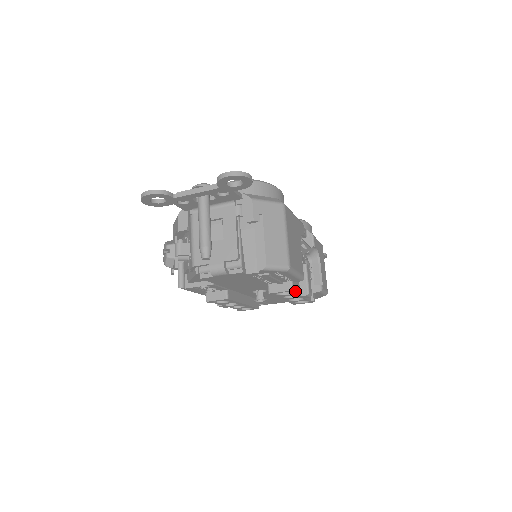
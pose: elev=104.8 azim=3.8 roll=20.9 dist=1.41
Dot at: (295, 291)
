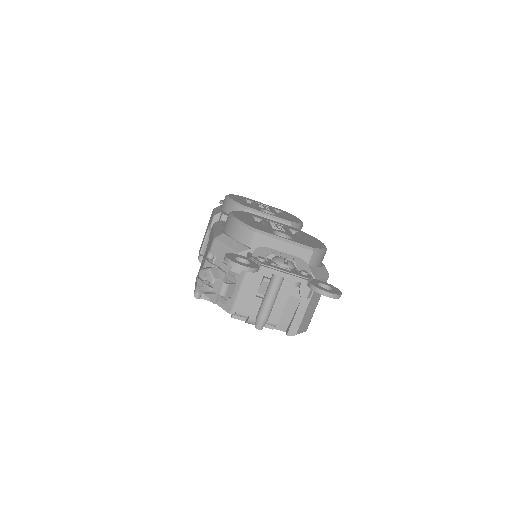
Dot at: occluded
